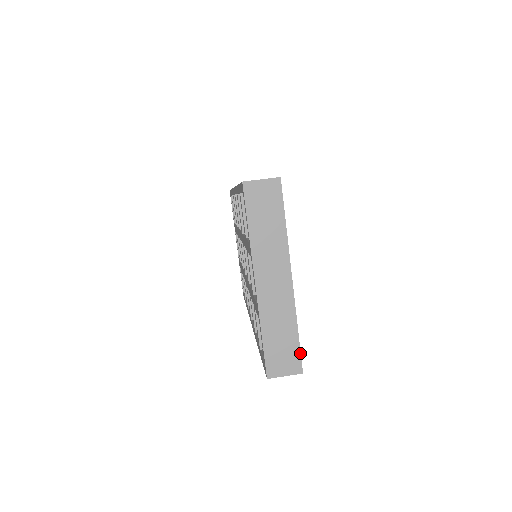
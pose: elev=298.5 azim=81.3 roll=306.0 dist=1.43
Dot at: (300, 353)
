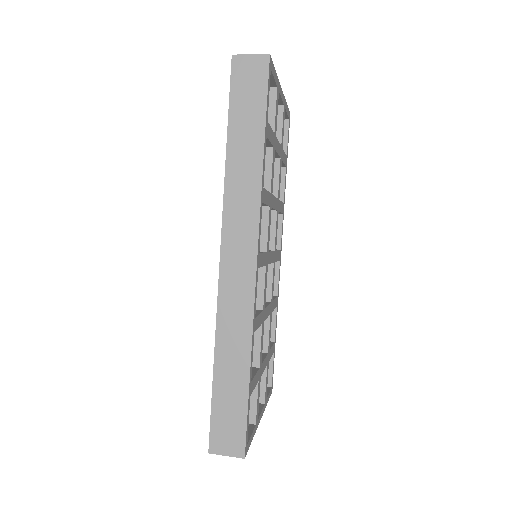
Dot at: (272, 64)
